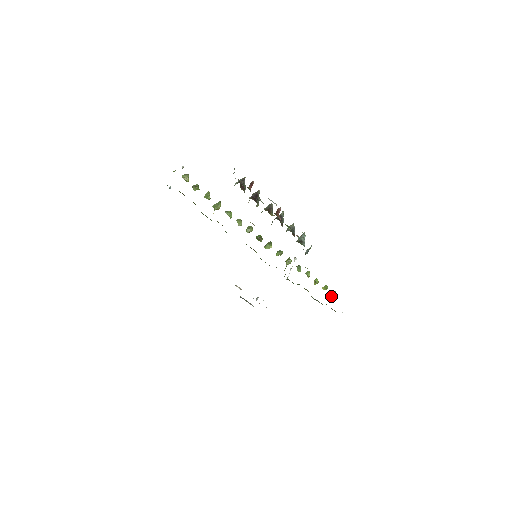
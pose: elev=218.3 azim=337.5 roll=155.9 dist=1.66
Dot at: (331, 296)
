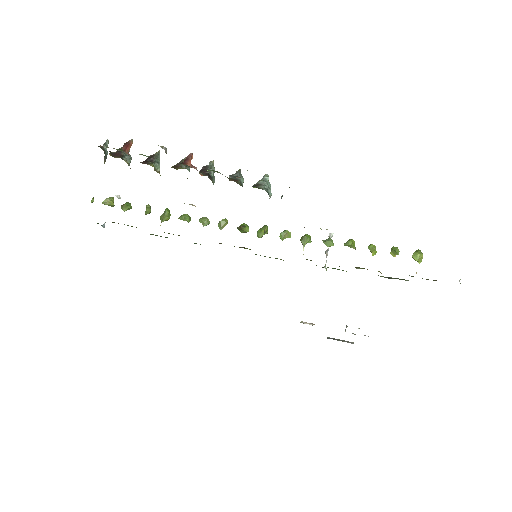
Dot at: (415, 260)
